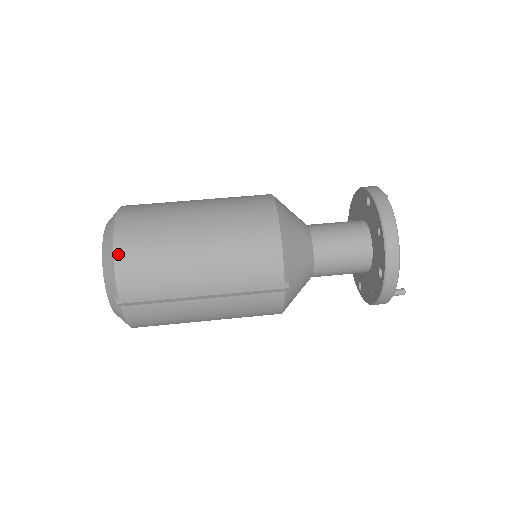
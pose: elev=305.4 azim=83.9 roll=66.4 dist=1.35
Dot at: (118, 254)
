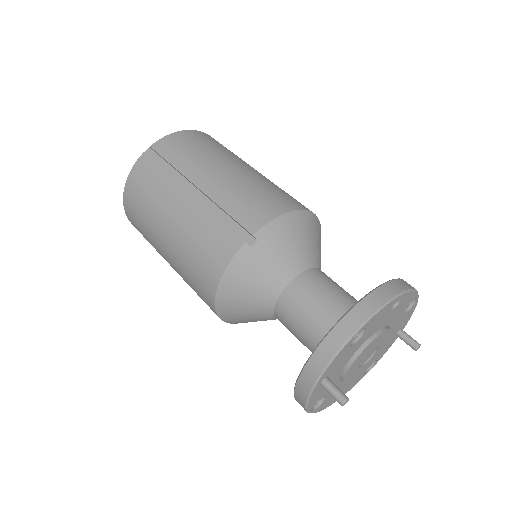
Dot at: (189, 132)
